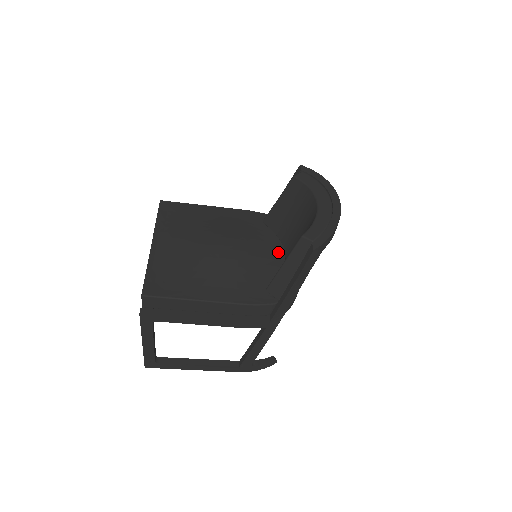
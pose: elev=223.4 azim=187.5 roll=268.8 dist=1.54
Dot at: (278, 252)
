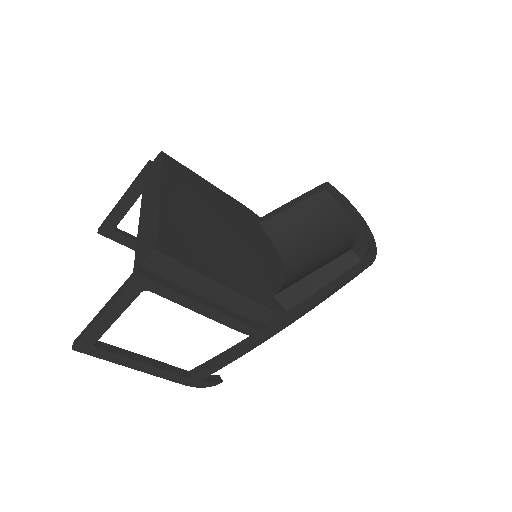
Dot at: (277, 260)
